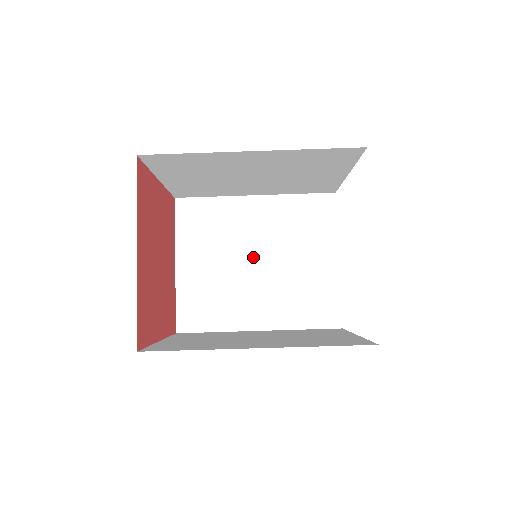
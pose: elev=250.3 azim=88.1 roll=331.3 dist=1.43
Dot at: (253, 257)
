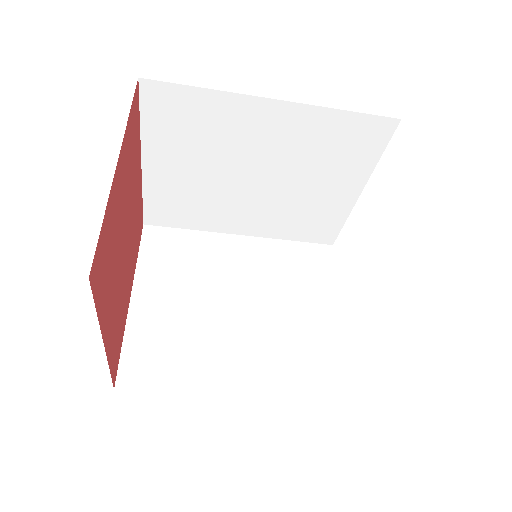
Dot at: (252, 173)
